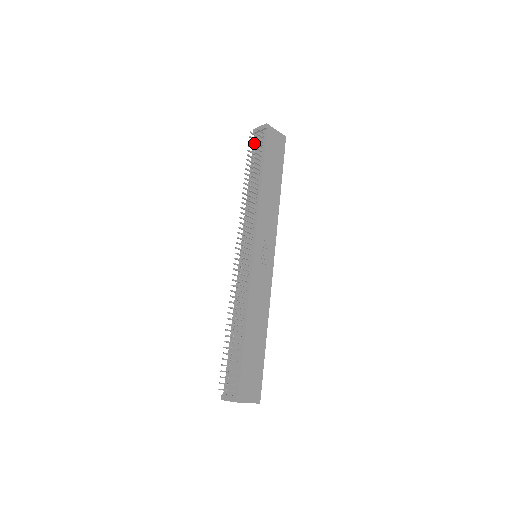
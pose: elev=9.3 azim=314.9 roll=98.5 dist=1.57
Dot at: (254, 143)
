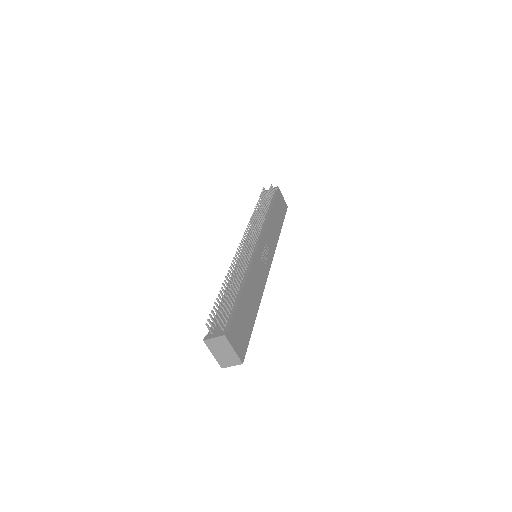
Dot at: (265, 195)
